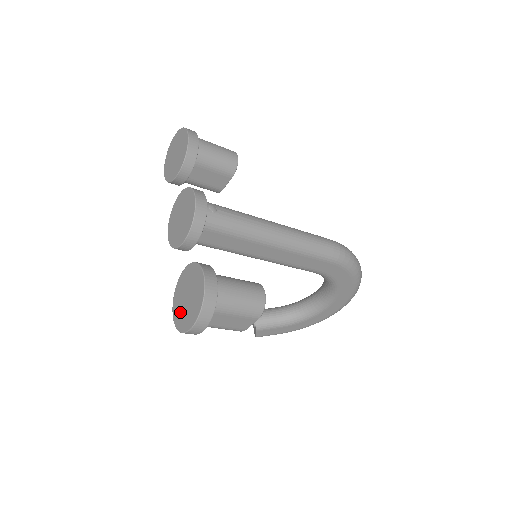
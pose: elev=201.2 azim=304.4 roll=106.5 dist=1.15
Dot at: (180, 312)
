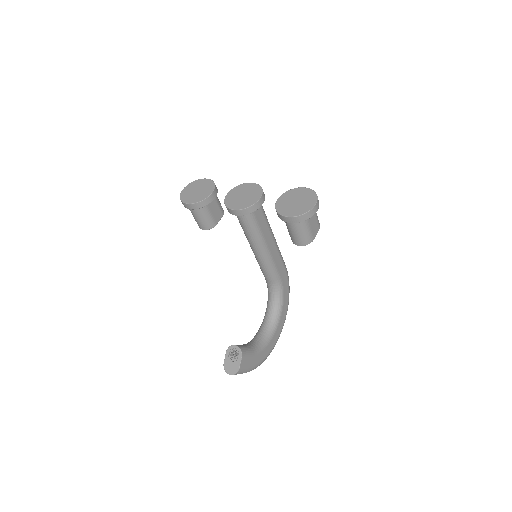
Dot at: (296, 209)
